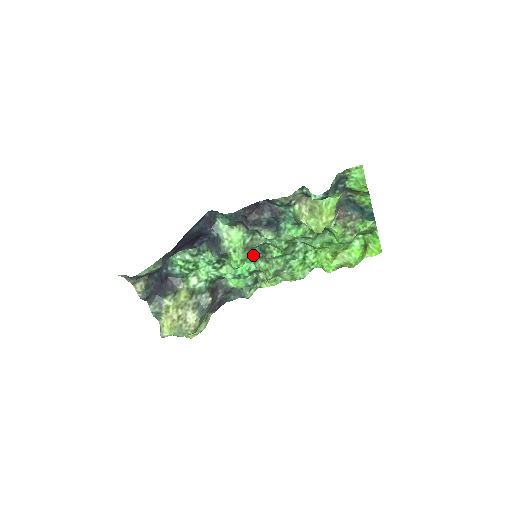
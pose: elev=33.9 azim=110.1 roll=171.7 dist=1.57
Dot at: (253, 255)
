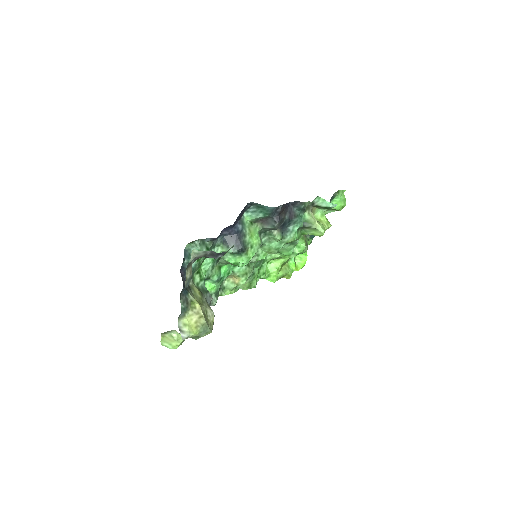
Dot at: occluded
